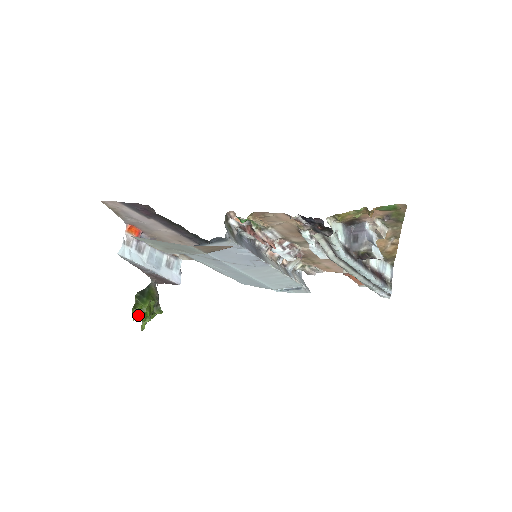
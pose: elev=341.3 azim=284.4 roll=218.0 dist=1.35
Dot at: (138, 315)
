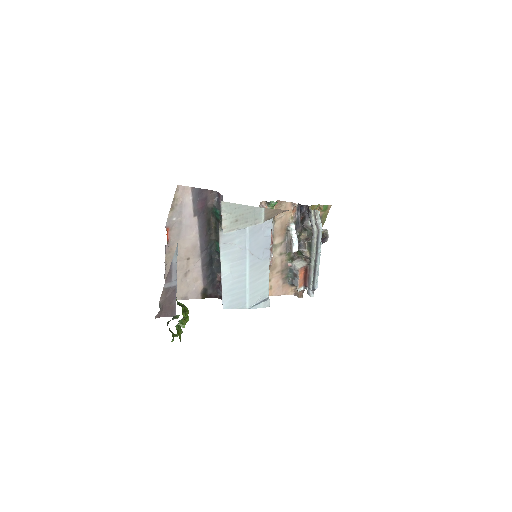
Dot at: occluded
